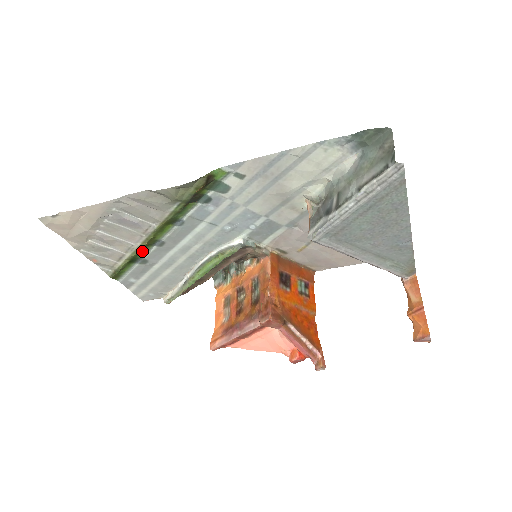
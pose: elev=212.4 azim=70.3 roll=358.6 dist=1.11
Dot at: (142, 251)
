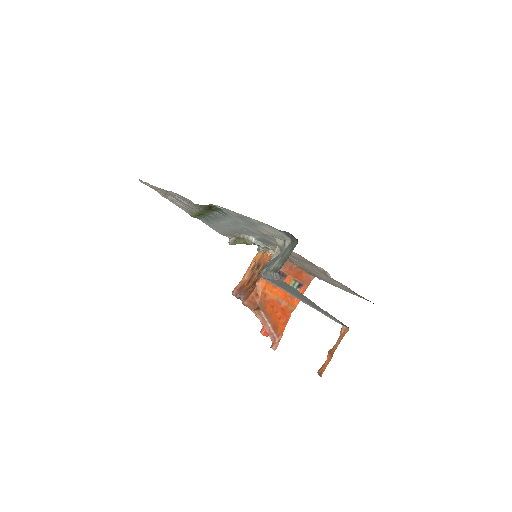
Dot at: (200, 215)
